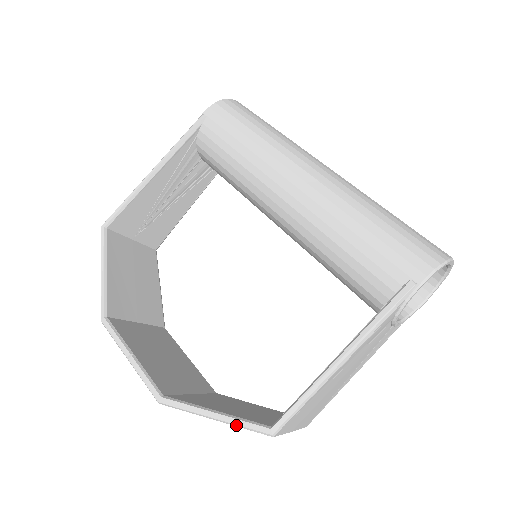
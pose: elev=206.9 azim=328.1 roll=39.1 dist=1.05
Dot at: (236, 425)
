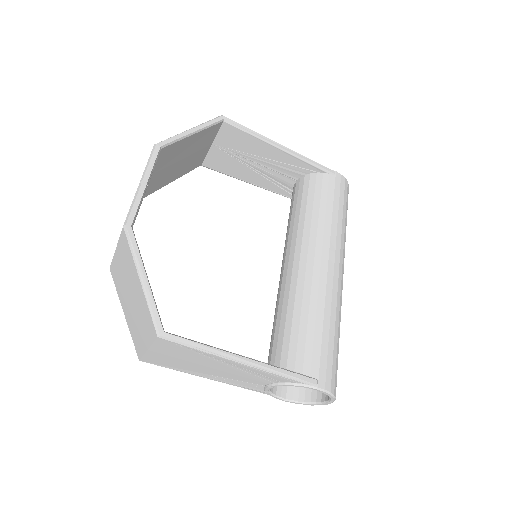
Dot at: (149, 302)
